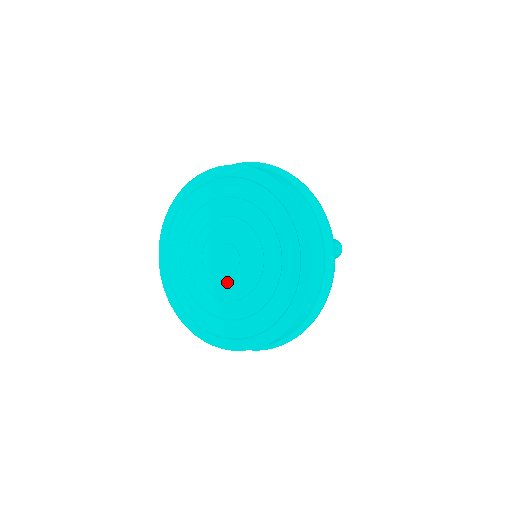
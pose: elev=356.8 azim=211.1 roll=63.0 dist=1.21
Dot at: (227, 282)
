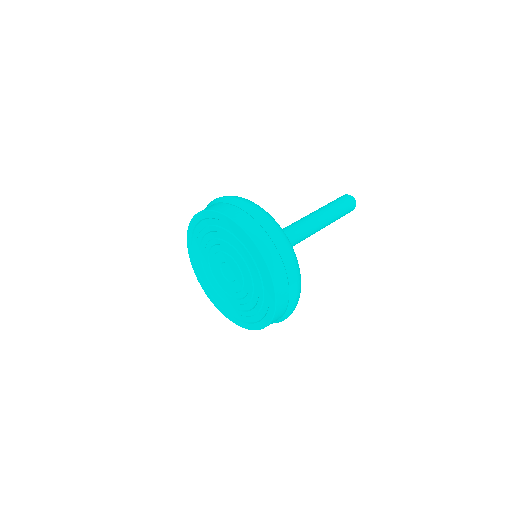
Dot at: (237, 286)
